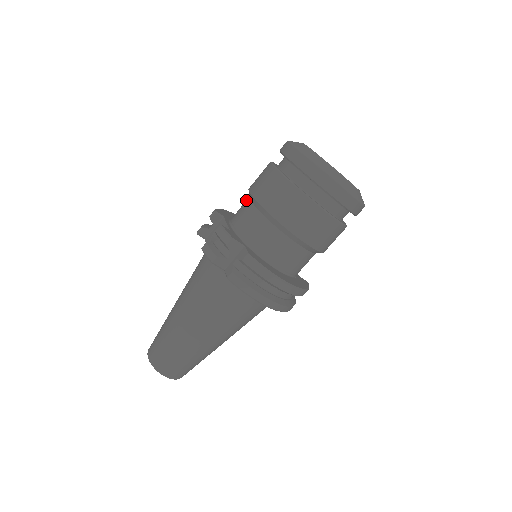
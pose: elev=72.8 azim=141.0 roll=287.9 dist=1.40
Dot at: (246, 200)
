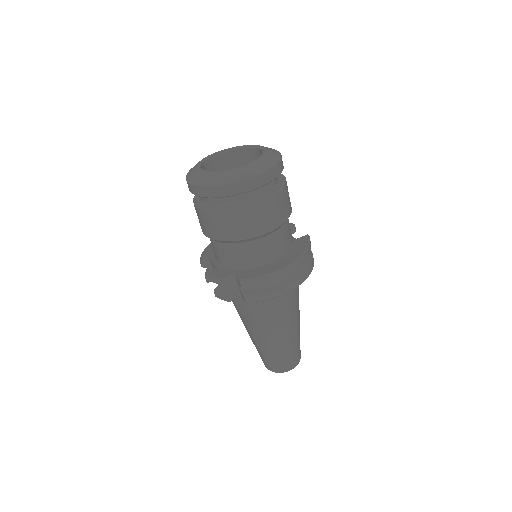
Dot at: occluded
